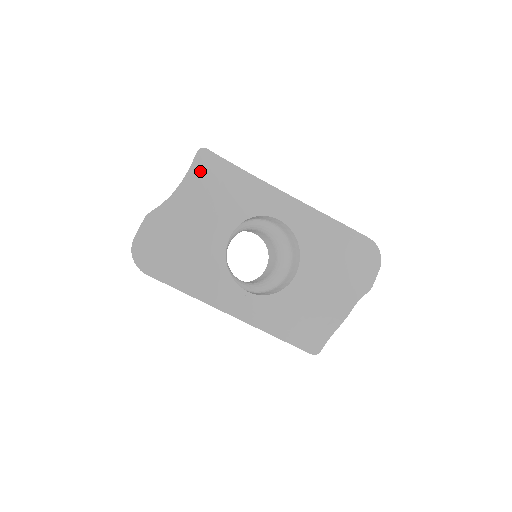
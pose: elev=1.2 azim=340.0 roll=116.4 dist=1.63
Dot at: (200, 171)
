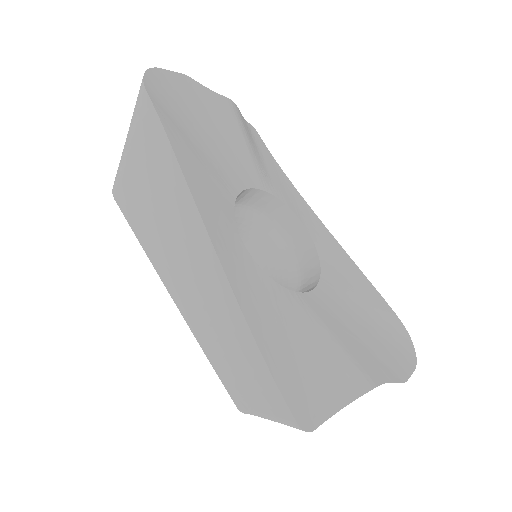
Dot at: (247, 127)
